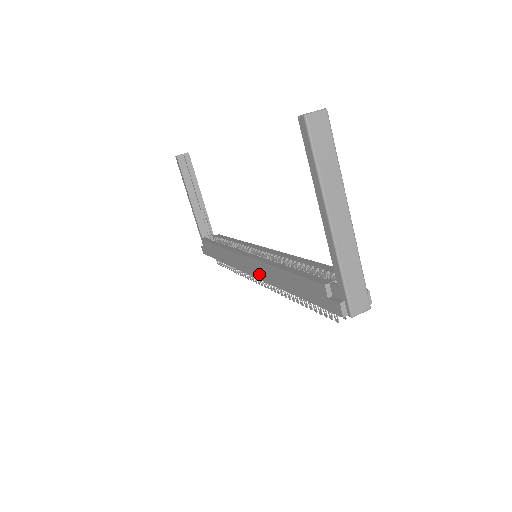
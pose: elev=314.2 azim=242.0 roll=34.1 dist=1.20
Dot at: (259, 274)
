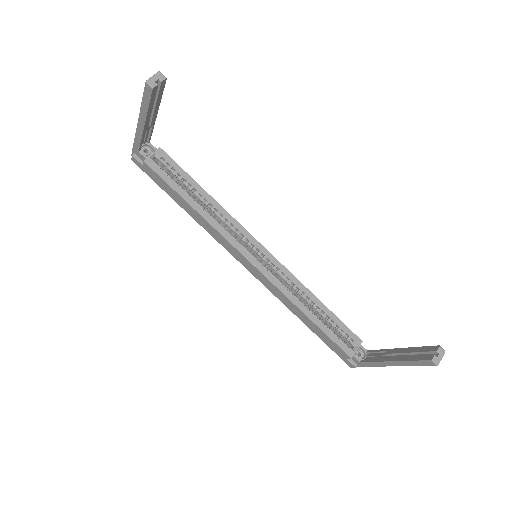
Dot at: (265, 284)
